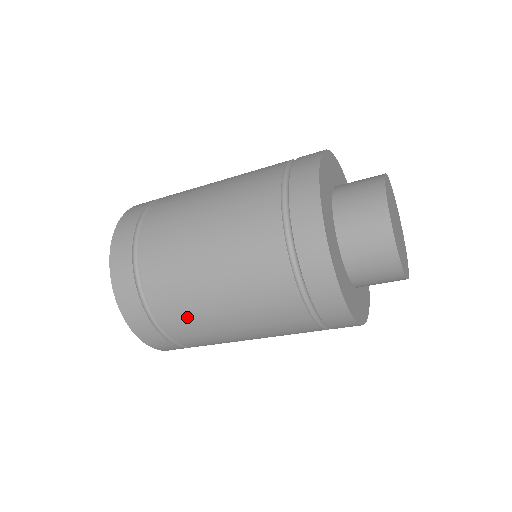
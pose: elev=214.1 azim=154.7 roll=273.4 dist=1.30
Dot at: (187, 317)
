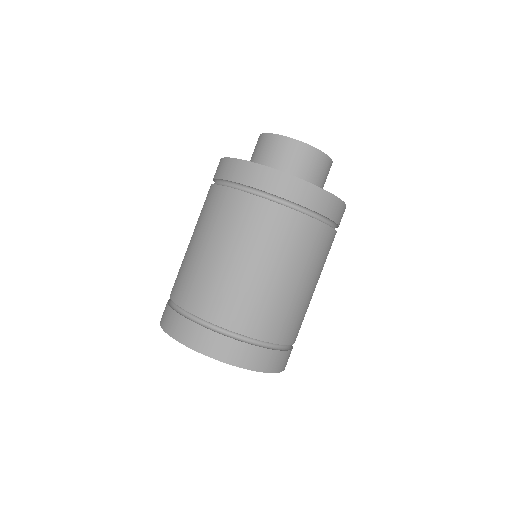
Dot at: (228, 297)
